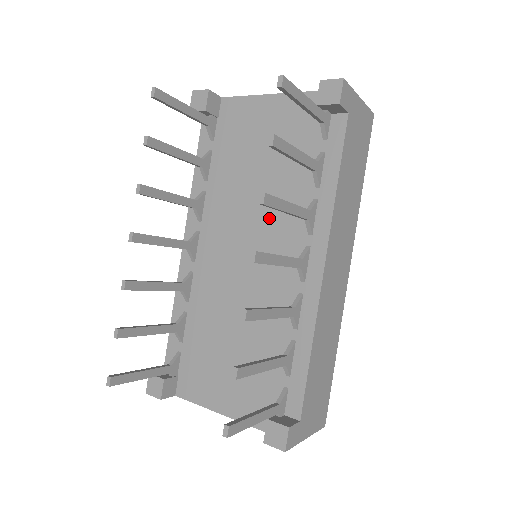
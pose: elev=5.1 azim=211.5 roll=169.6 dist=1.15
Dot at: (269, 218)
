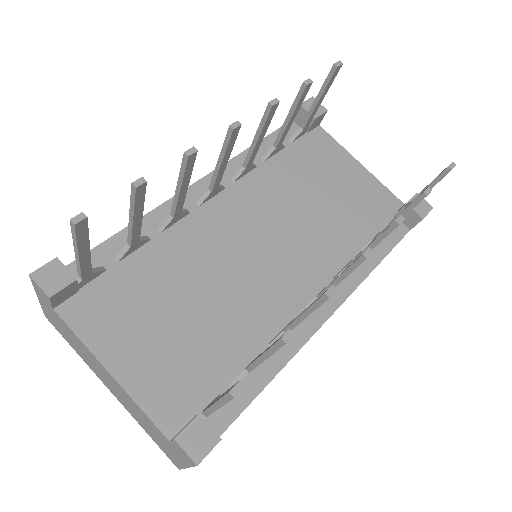
Dot at: (304, 239)
